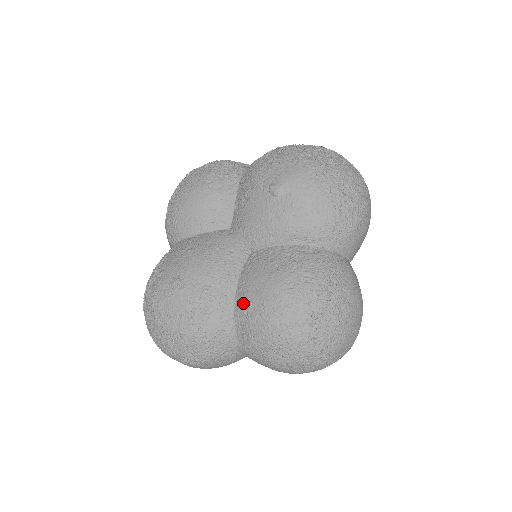
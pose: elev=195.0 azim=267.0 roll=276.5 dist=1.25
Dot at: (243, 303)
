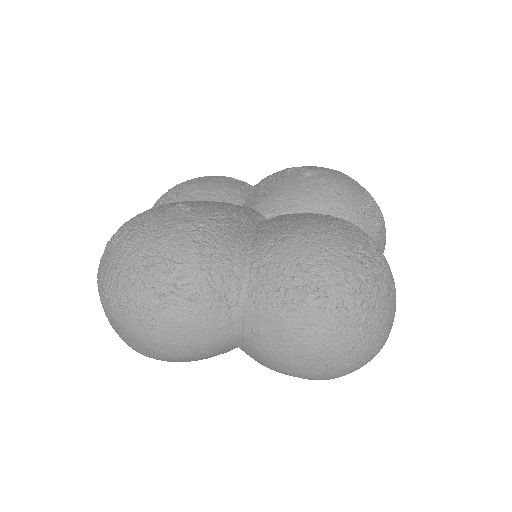
Dot at: (267, 234)
